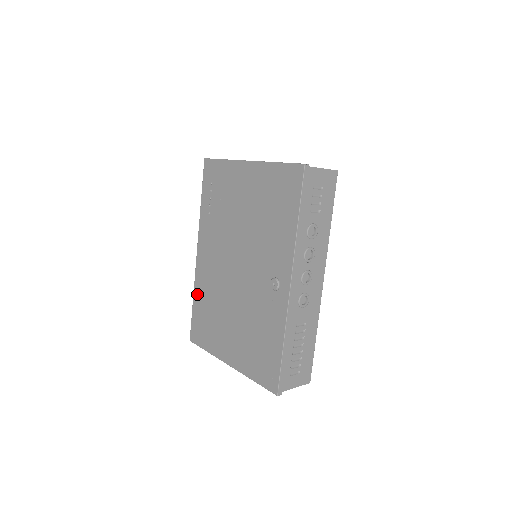
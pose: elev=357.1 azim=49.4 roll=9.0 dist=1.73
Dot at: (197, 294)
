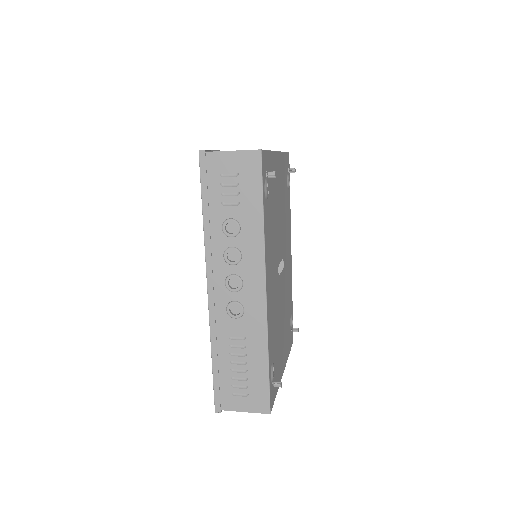
Dot at: occluded
